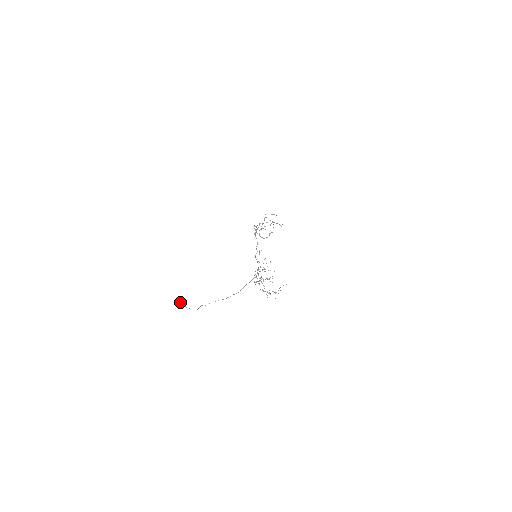
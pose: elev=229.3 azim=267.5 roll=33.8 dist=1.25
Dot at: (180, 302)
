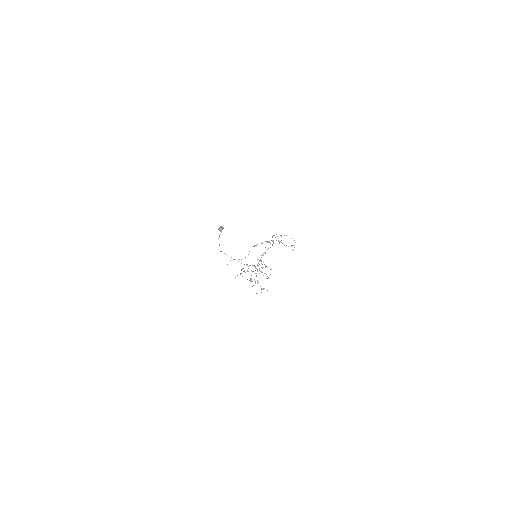
Dot at: (223, 227)
